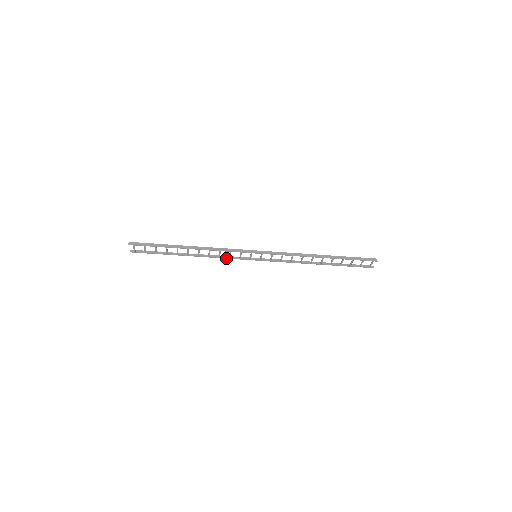
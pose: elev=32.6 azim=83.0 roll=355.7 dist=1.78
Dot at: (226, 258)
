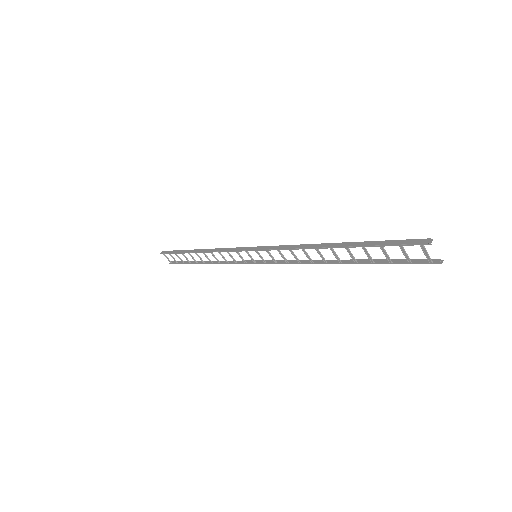
Dot at: (233, 263)
